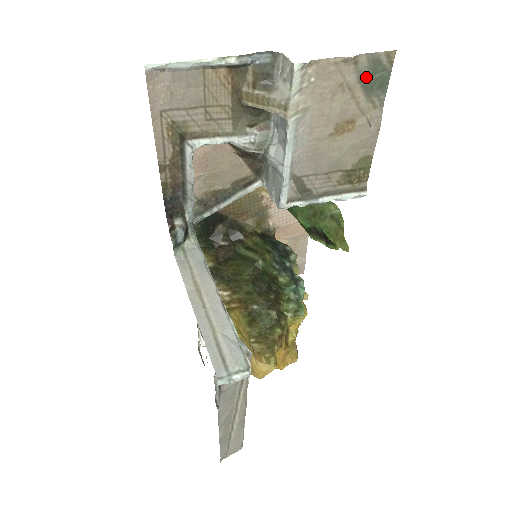
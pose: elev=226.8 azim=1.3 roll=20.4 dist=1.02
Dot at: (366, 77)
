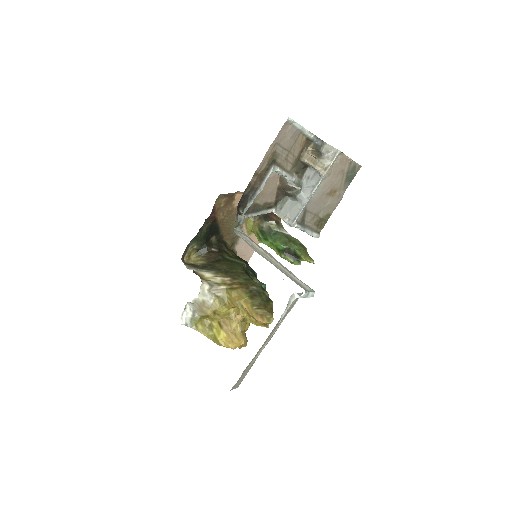
Dot at: (349, 172)
